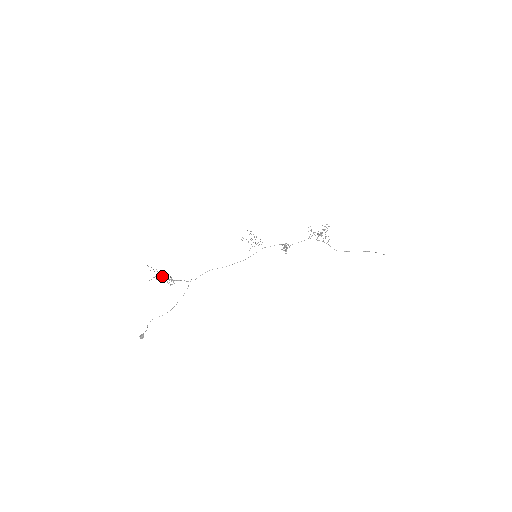
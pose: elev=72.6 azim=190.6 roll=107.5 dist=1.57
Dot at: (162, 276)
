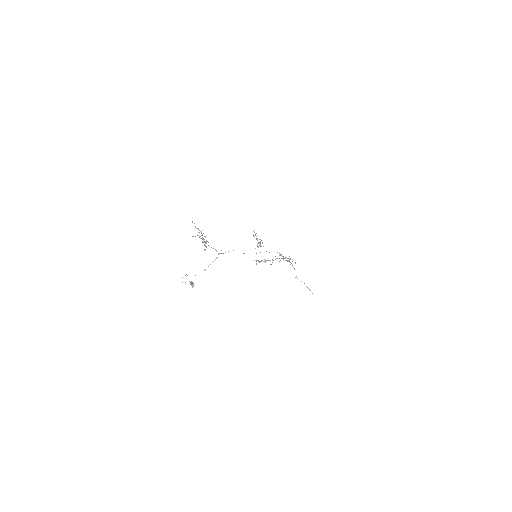
Dot at: (202, 237)
